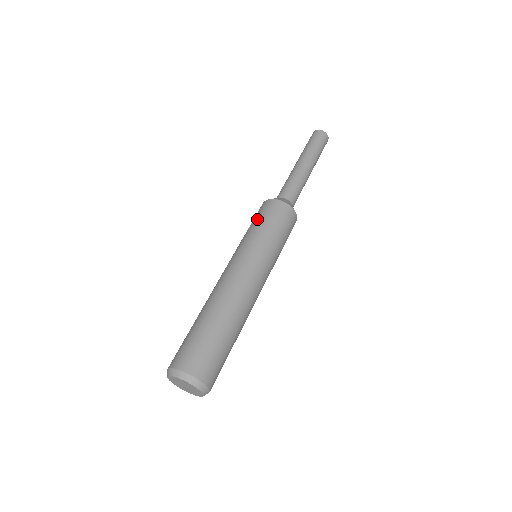
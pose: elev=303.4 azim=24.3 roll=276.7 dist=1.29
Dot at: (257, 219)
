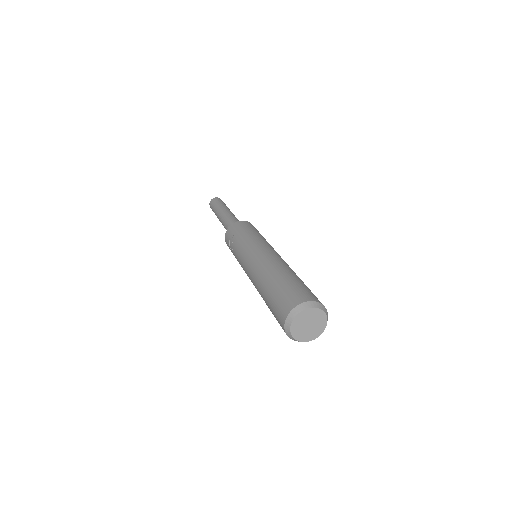
Dot at: (239, 232)
